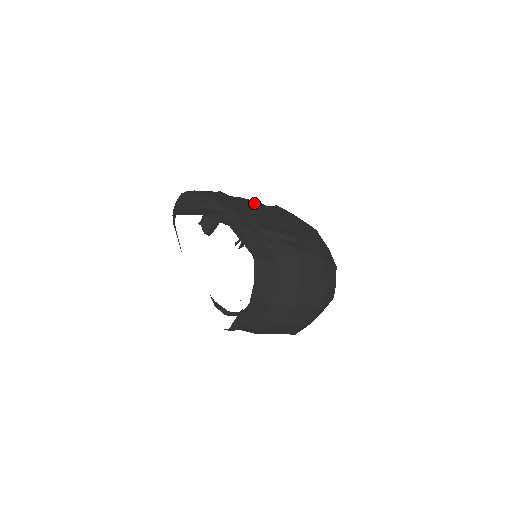
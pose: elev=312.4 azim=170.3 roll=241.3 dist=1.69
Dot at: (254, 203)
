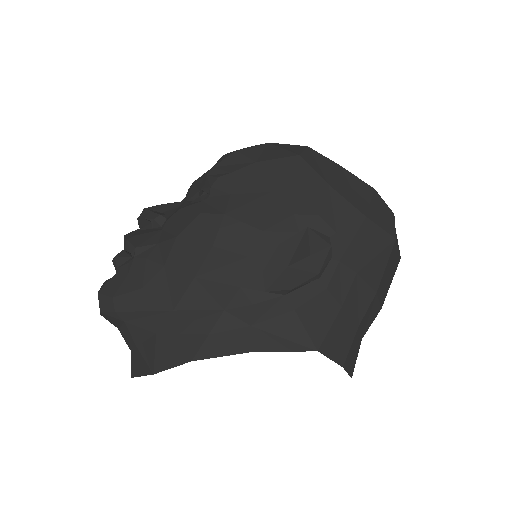
Dot at: (203, 231)
